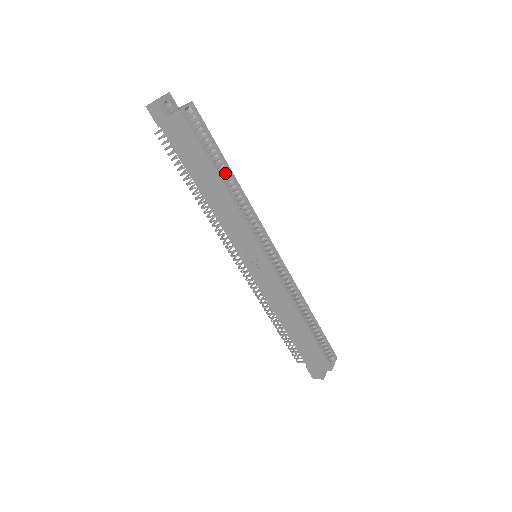
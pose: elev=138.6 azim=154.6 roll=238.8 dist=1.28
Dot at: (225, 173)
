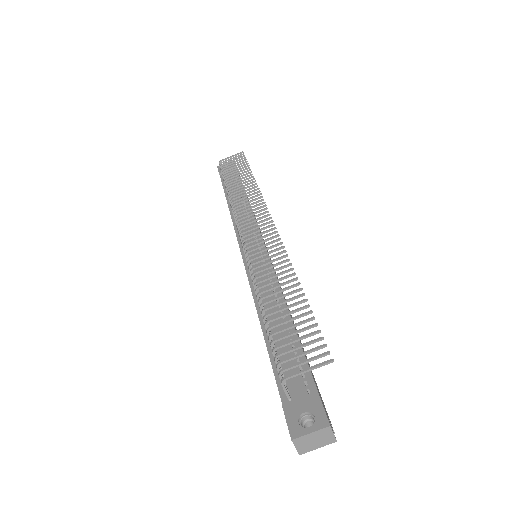
Dot at: occluded
